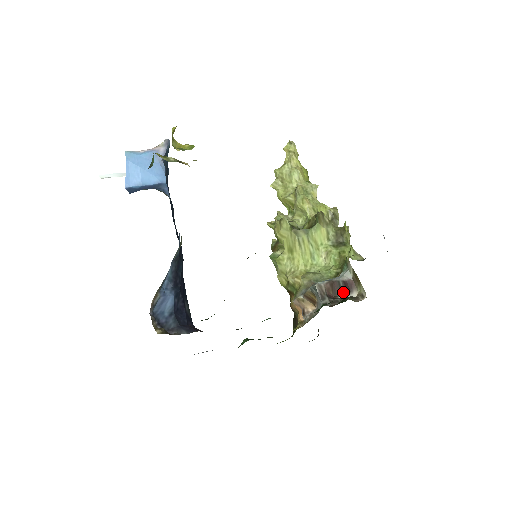
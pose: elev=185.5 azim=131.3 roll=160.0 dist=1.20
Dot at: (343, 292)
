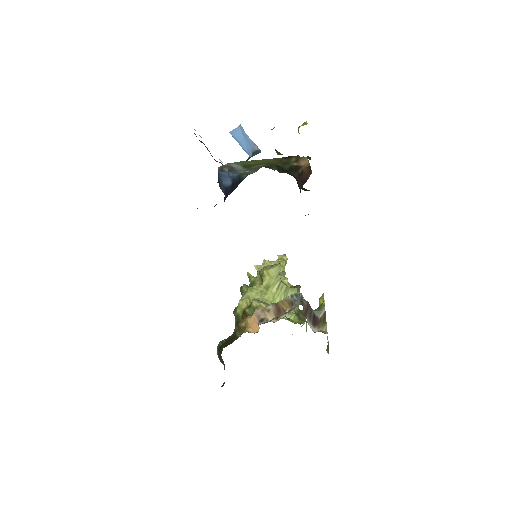
Dot at: (310, 320)
